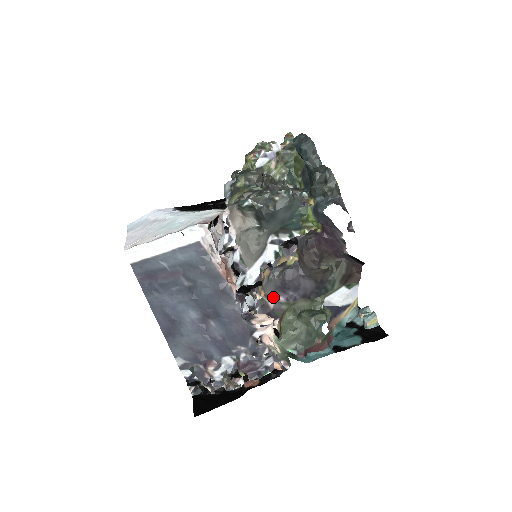
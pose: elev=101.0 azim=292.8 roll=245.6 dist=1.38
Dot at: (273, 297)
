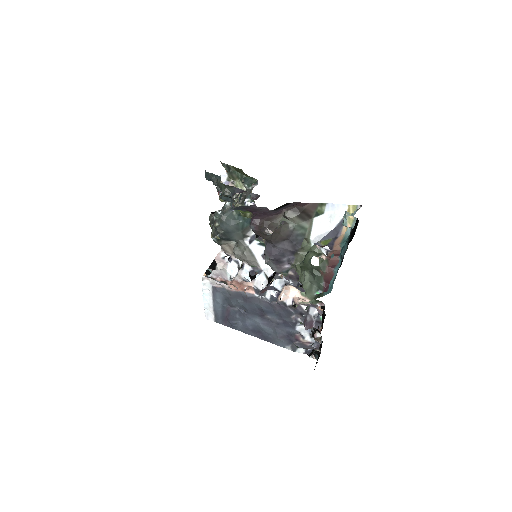
Dot at: (283, 270)
